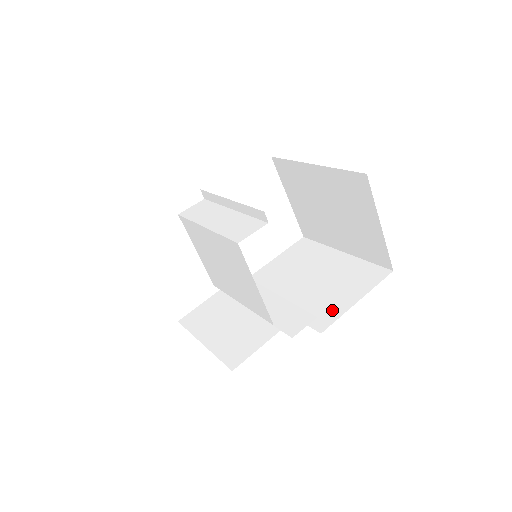
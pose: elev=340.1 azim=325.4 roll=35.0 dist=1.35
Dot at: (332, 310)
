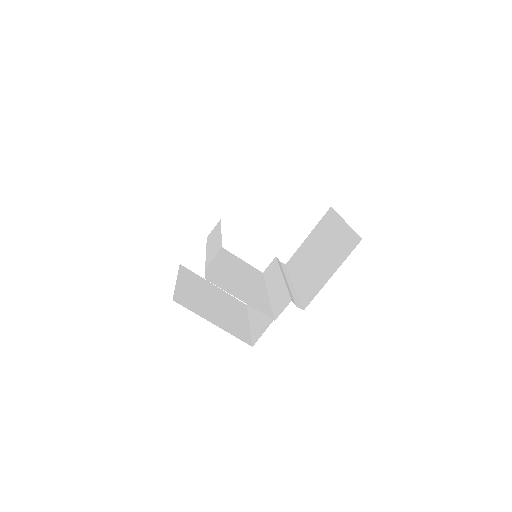
Dot at: (316, 287)
